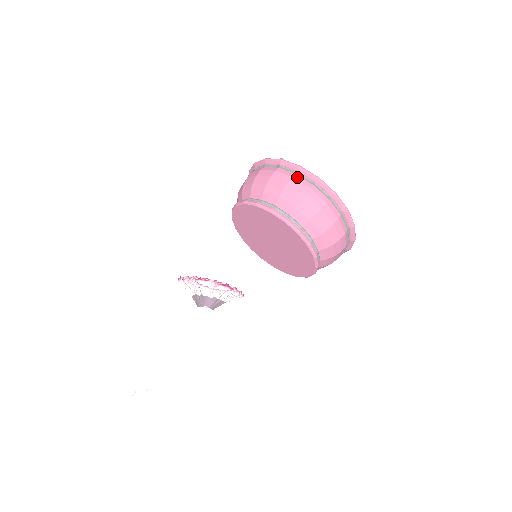
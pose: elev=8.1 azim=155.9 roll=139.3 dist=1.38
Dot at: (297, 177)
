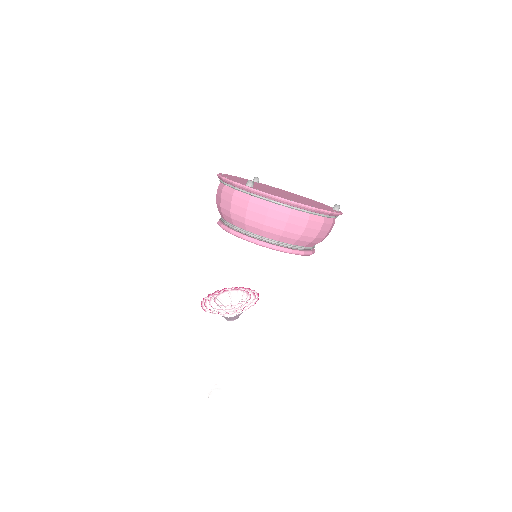
Dot at: (273, 206)
